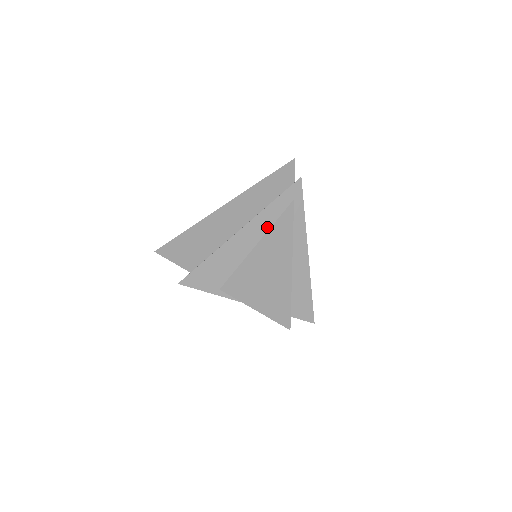
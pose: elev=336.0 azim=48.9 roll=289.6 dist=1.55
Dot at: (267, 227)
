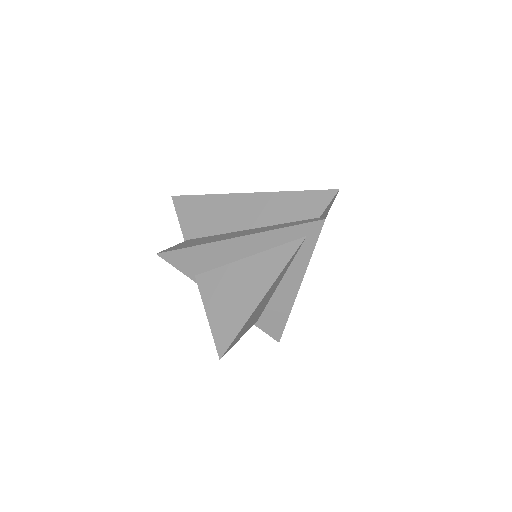
Dot at: (265, 247)
